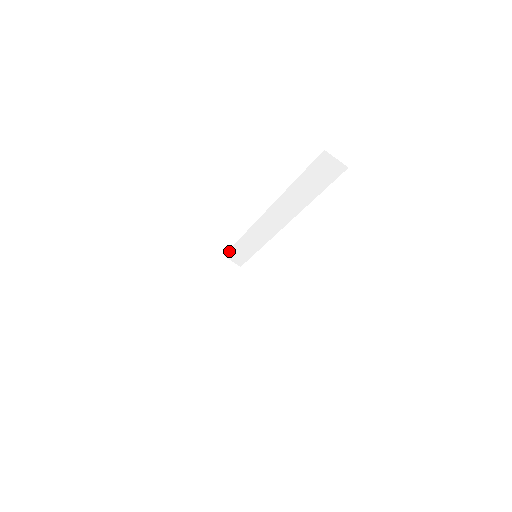
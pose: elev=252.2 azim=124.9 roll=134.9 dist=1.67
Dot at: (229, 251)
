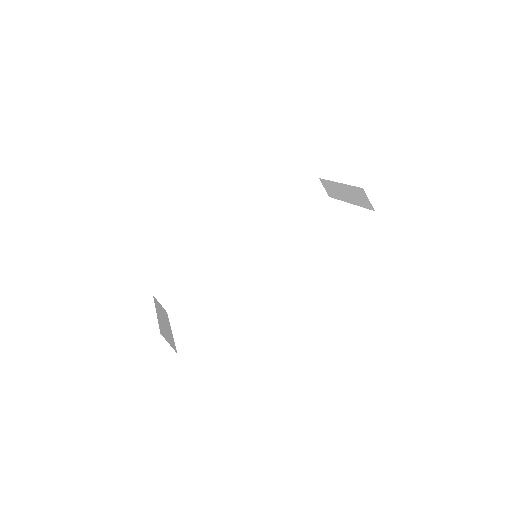
Dot at: (165, 287)
